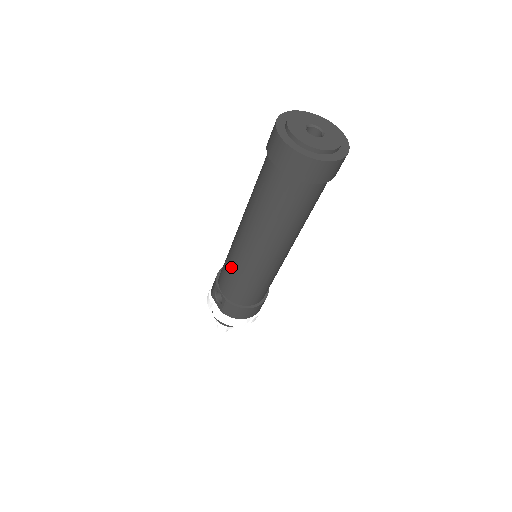
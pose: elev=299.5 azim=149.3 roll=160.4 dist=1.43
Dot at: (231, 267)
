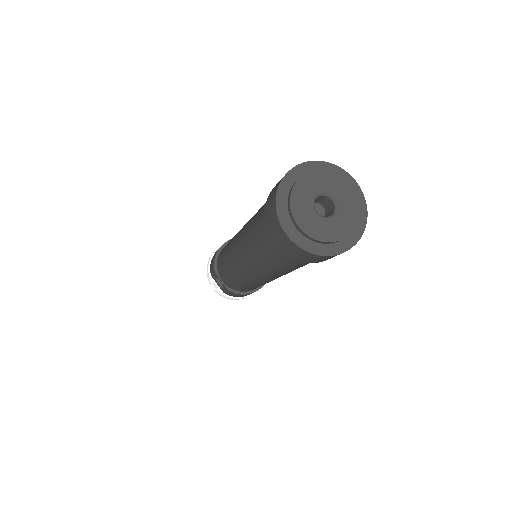
Dot at: (231, 273)
